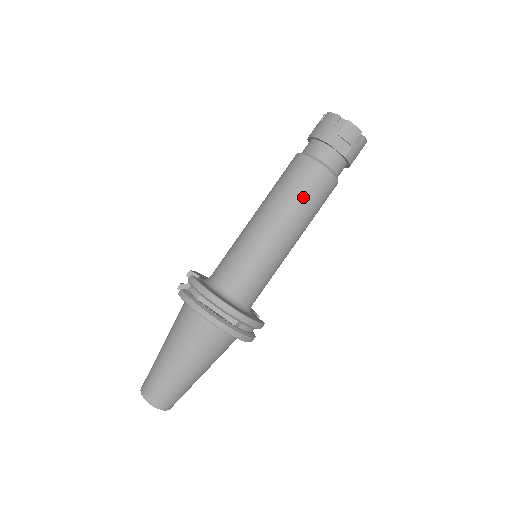
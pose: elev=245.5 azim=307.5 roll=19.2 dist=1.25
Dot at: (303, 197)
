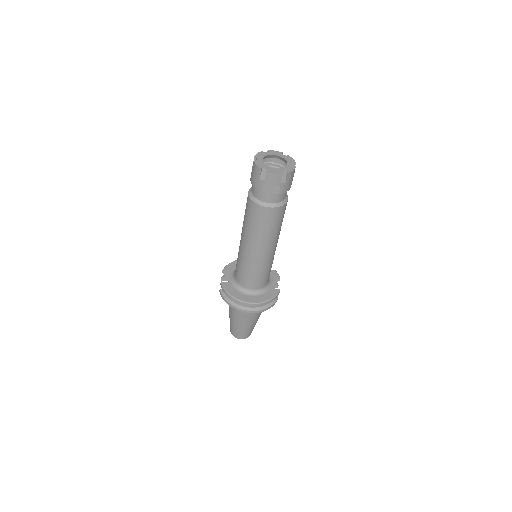
Dot at: (262, 229)
